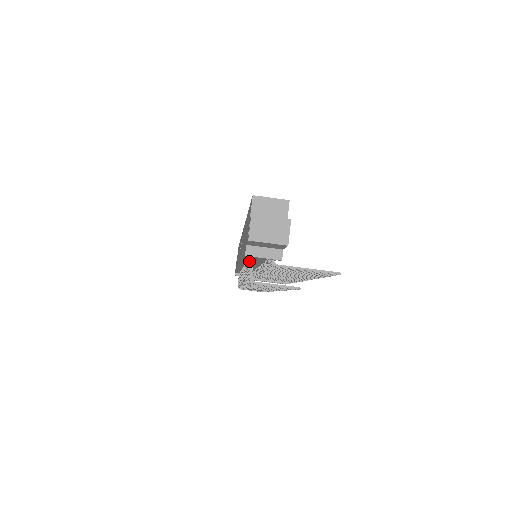
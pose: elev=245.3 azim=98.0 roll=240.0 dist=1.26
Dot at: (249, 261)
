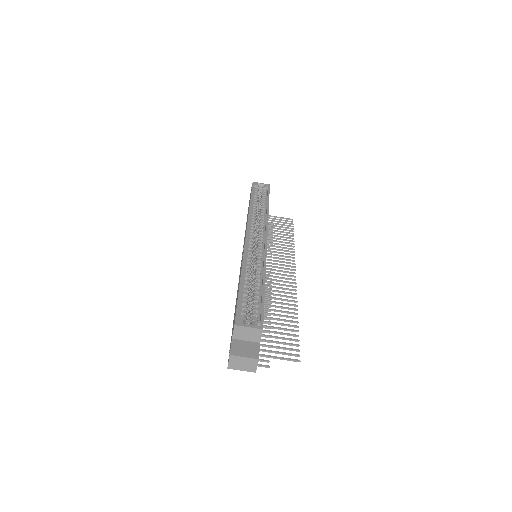
Dot at: occluded
